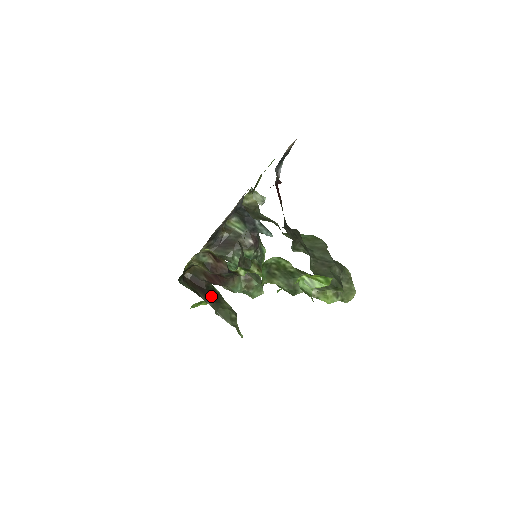
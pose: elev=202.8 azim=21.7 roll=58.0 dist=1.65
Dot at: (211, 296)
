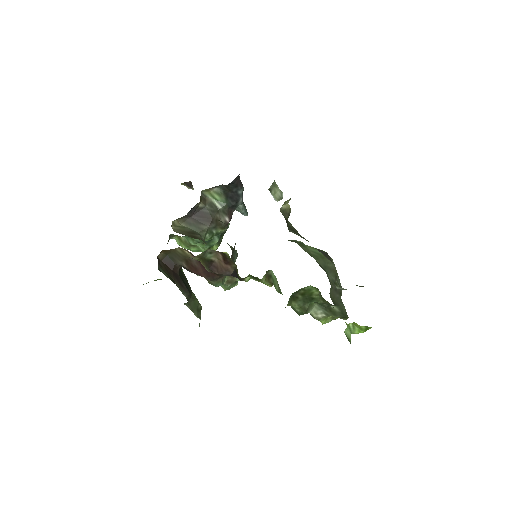
Dot at: (185, 284)
